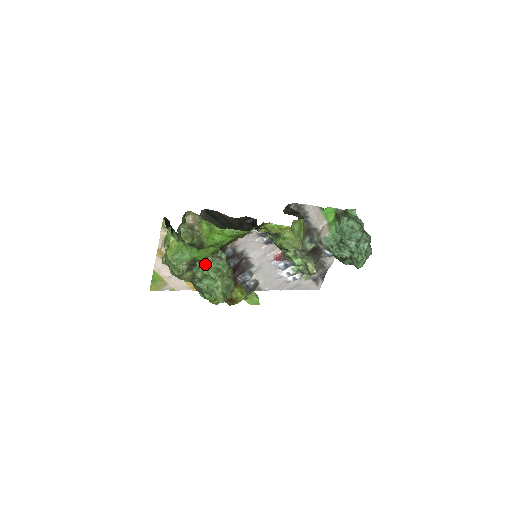
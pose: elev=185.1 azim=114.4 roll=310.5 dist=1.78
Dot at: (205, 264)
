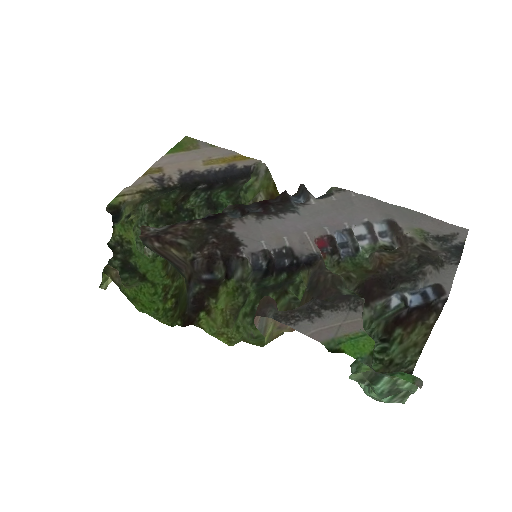
Dot at: occluded
